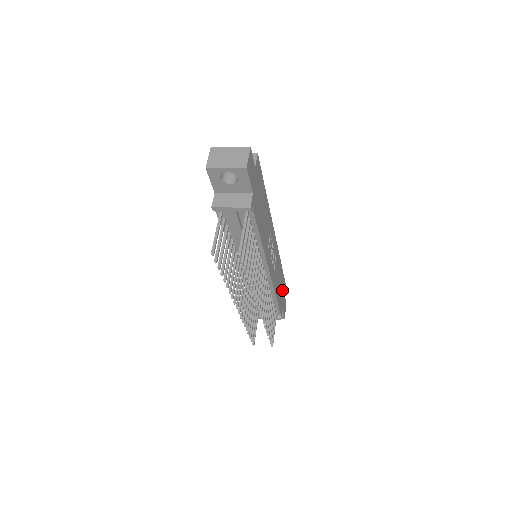
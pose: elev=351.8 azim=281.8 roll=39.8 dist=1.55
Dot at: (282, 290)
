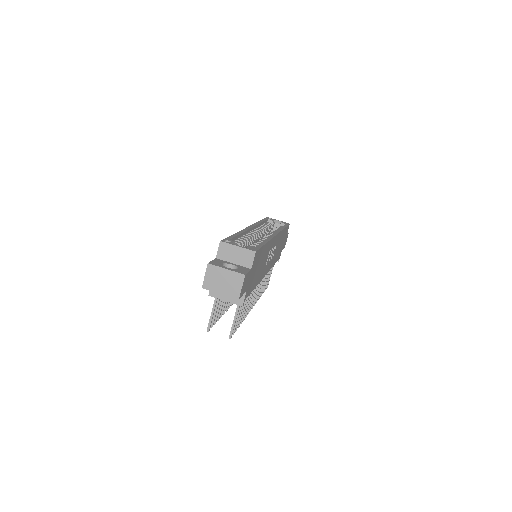
Dot at: occluded
